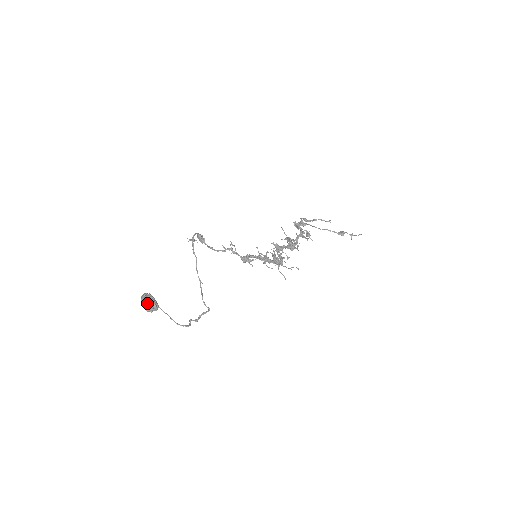
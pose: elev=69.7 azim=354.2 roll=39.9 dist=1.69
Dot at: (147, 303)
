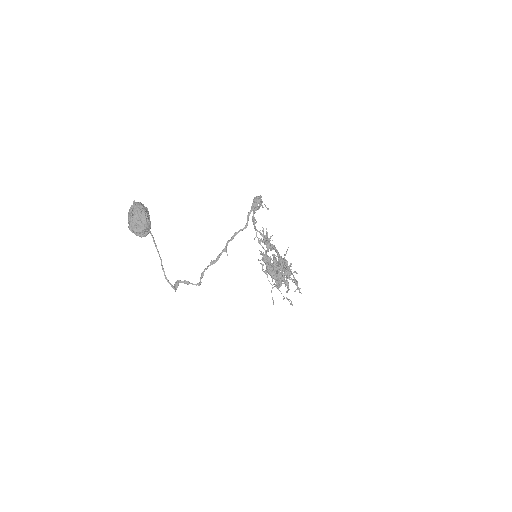
Dot at: (144, 221)
